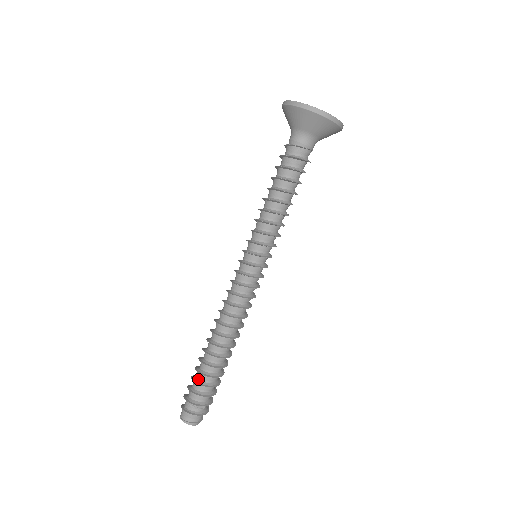
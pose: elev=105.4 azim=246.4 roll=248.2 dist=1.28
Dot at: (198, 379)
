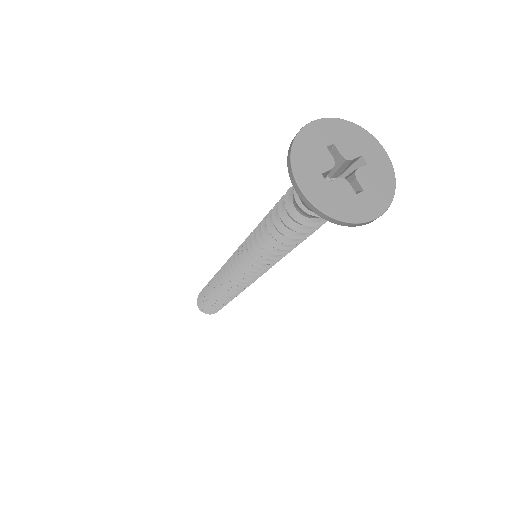
Dot at: occluded
